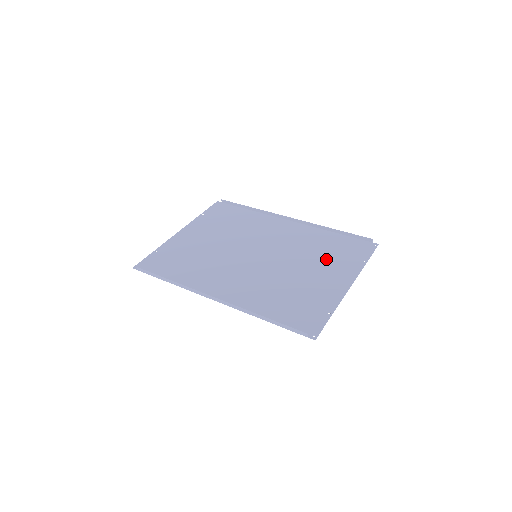
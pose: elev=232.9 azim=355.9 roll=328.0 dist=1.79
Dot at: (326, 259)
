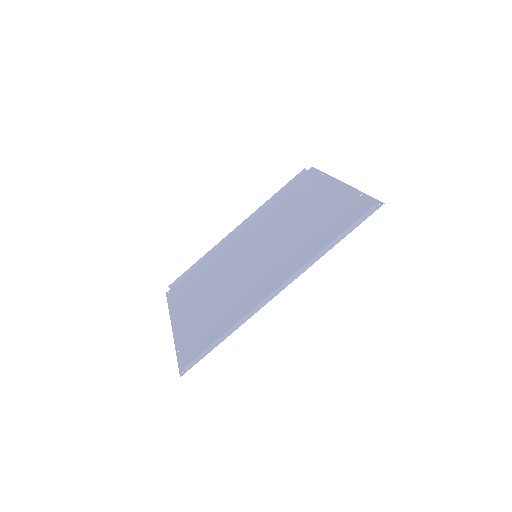
Dot at: (300, 201)
